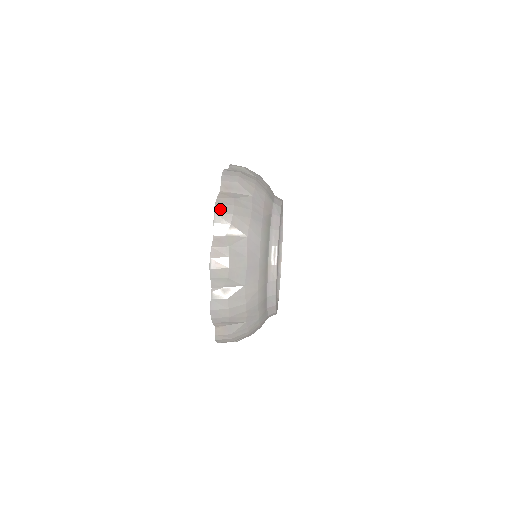
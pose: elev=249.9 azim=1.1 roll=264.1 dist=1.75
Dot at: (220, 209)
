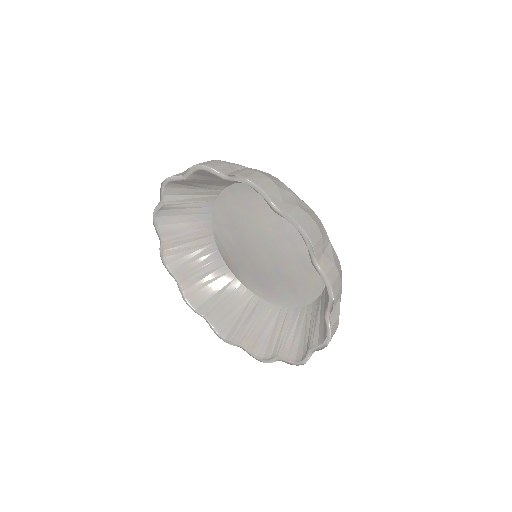
Dot at: (203, 163)
